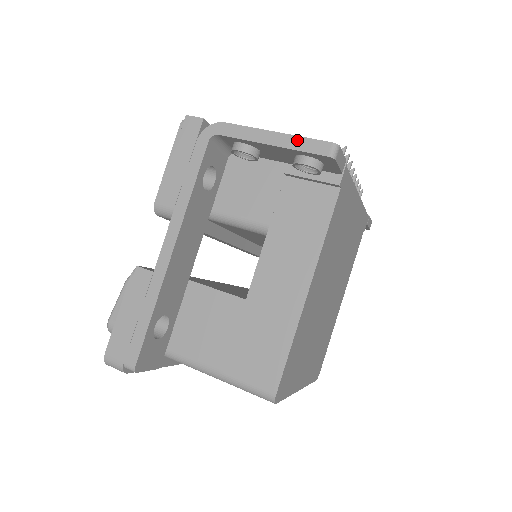
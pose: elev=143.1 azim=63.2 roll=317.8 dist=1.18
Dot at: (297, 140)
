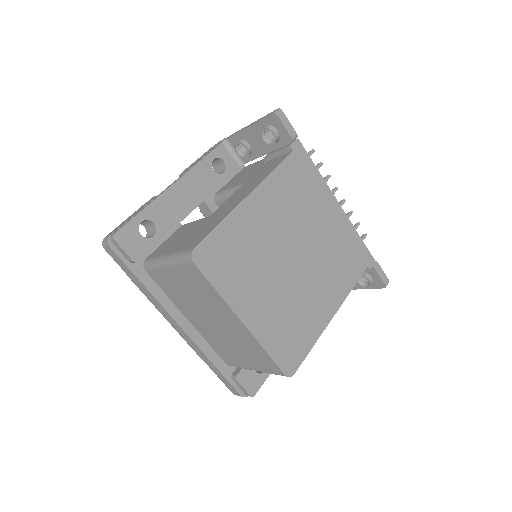
Dot at: occluded
